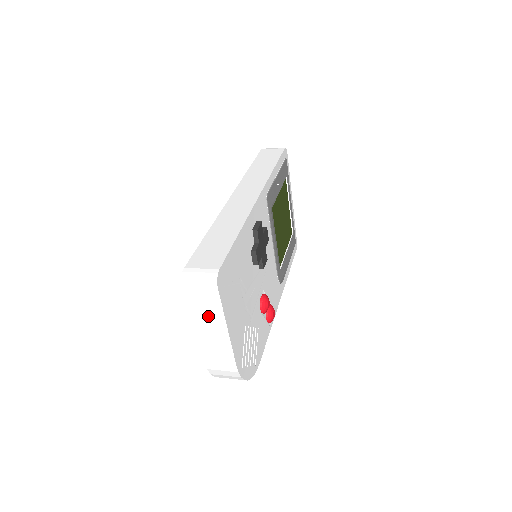
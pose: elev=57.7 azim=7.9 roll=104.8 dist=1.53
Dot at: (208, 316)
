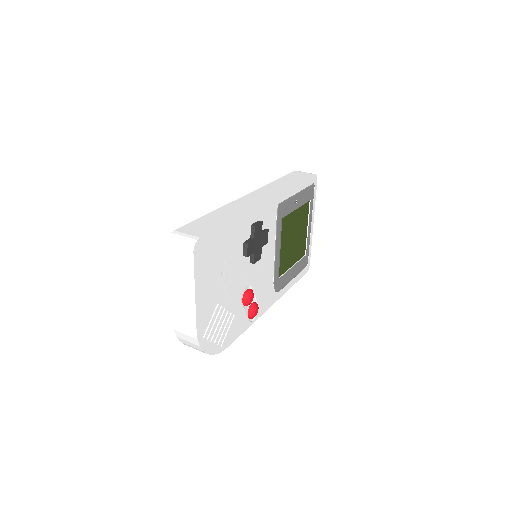
Dot at: (182, 277)
